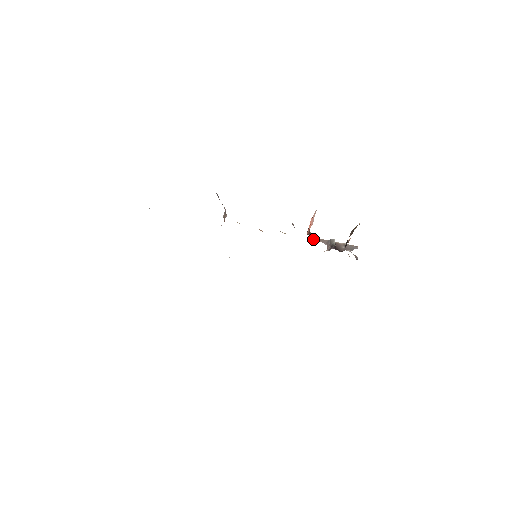
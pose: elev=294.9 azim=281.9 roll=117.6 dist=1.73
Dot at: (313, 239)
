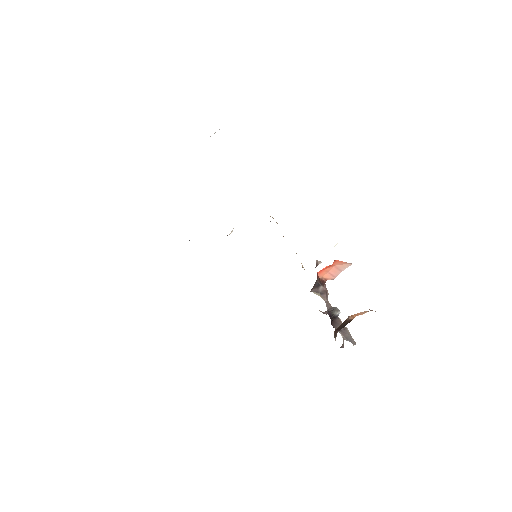
Dot at: (321, 292)
